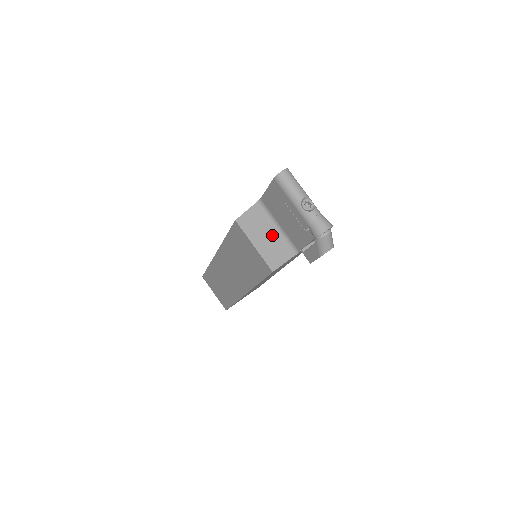
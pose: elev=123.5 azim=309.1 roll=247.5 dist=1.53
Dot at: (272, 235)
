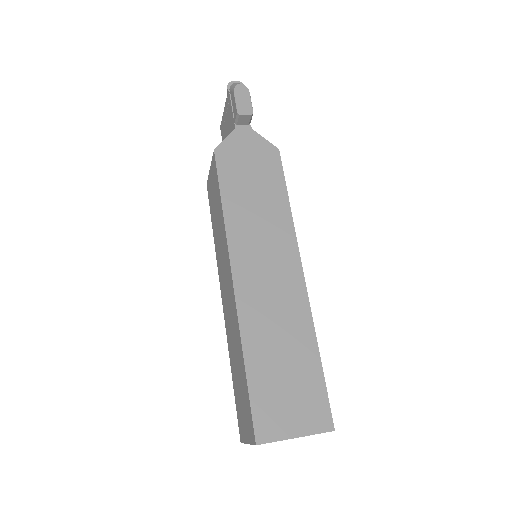
Dot at: occluded
